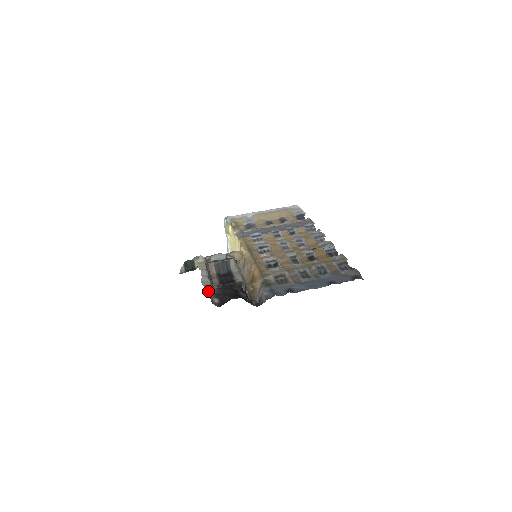
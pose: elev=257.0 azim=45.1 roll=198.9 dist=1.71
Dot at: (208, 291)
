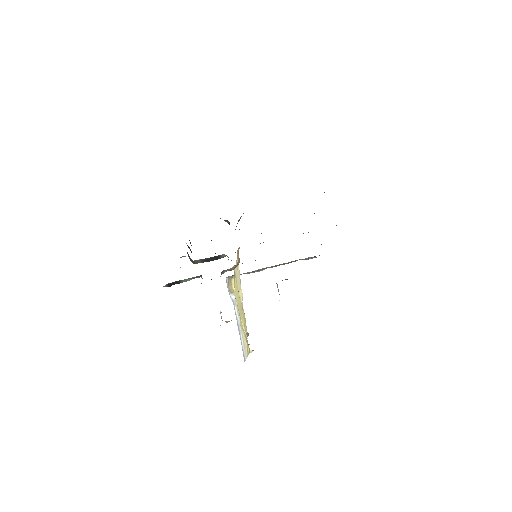
Dot at: occluded
